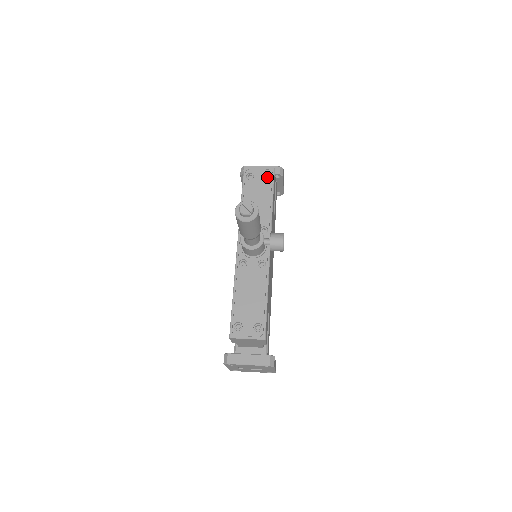
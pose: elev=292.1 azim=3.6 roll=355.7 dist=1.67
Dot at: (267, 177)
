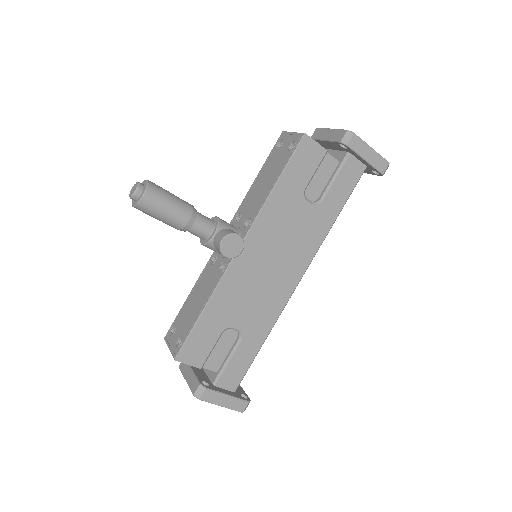
Dot at: occluded
